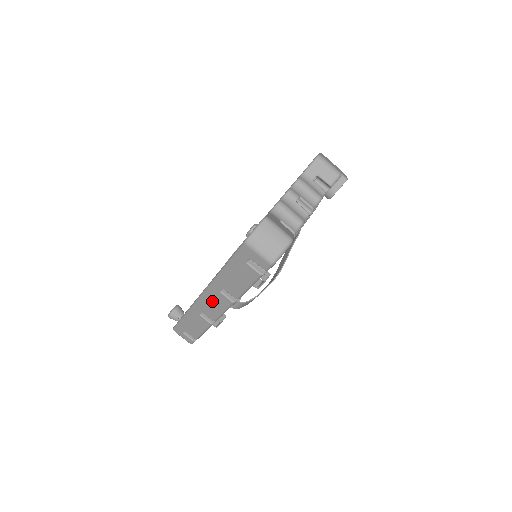
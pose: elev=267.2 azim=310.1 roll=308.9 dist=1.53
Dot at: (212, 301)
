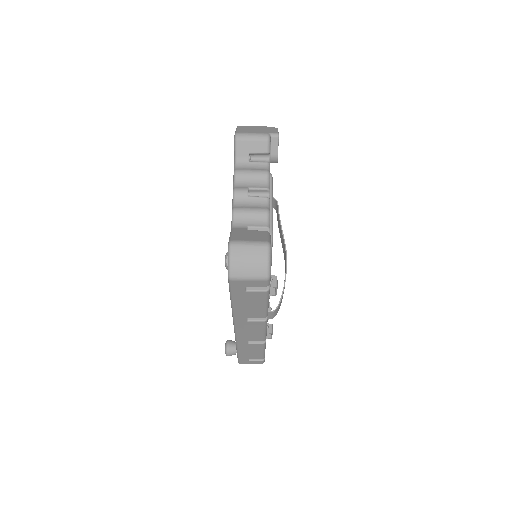
Dot at: (248, 330)
